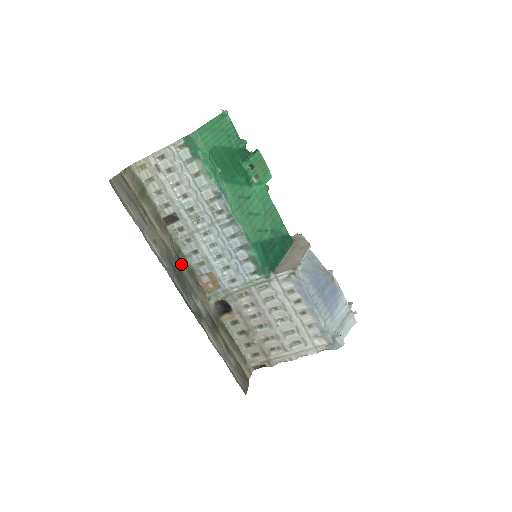
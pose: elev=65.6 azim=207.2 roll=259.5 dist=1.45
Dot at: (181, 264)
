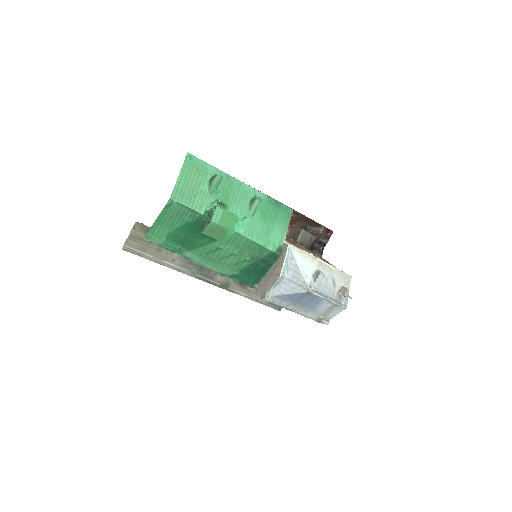
Dot at: occluded
